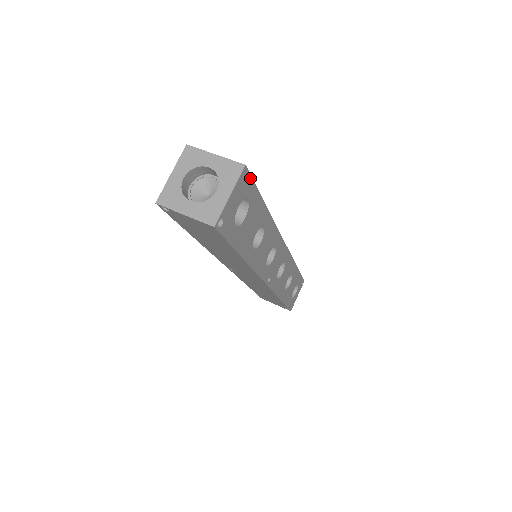
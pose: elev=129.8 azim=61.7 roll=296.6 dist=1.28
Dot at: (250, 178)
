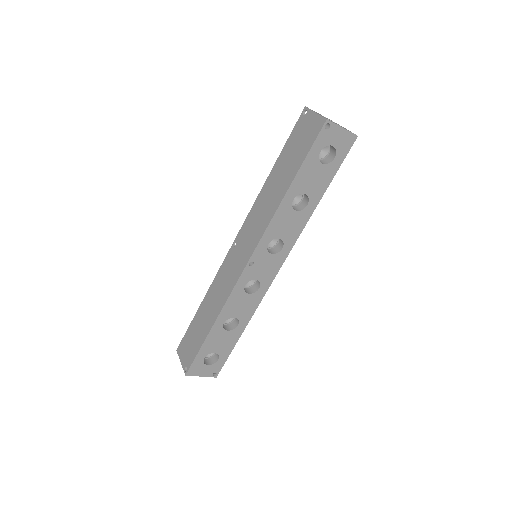
Dot at: (348, 150)
